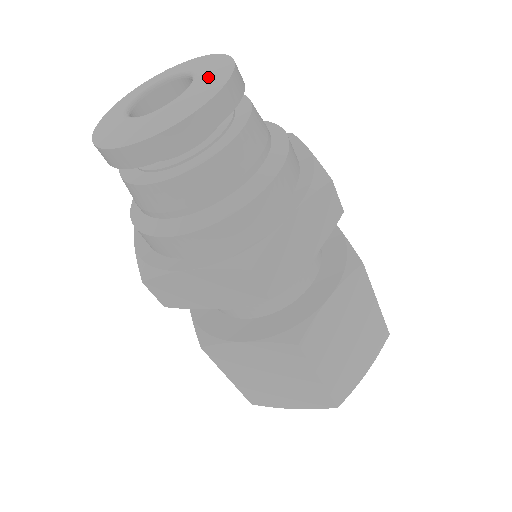
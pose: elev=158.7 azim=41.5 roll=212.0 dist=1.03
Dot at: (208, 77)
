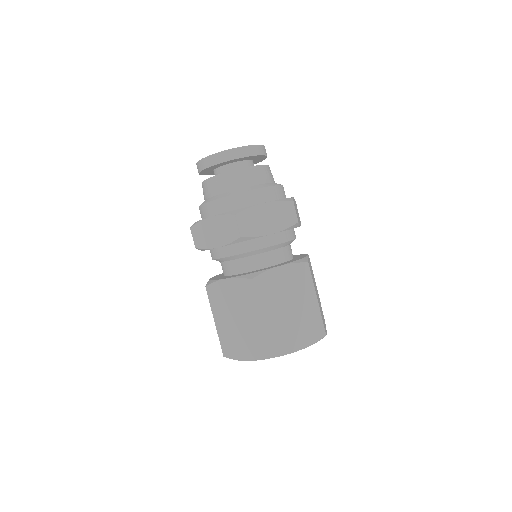
Dot at: occluded
